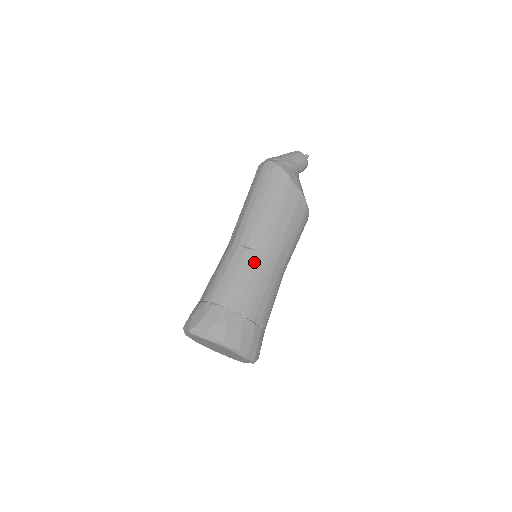
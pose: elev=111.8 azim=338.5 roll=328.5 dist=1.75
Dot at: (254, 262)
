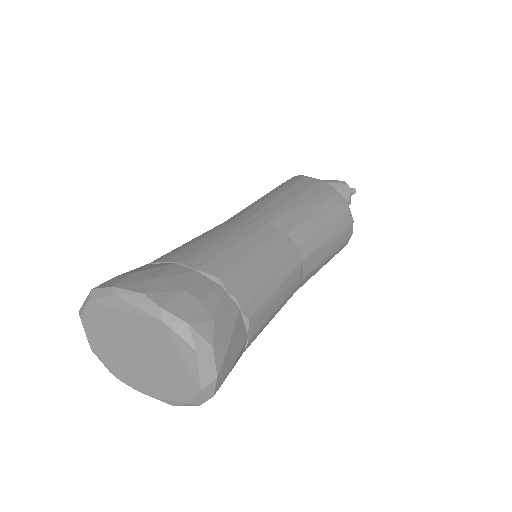
Dot at: (223, 225)
